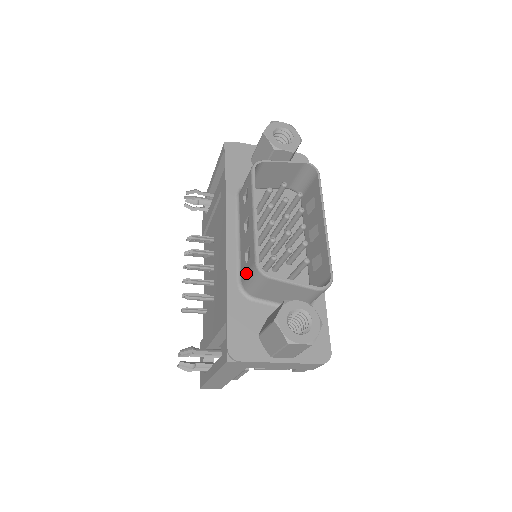
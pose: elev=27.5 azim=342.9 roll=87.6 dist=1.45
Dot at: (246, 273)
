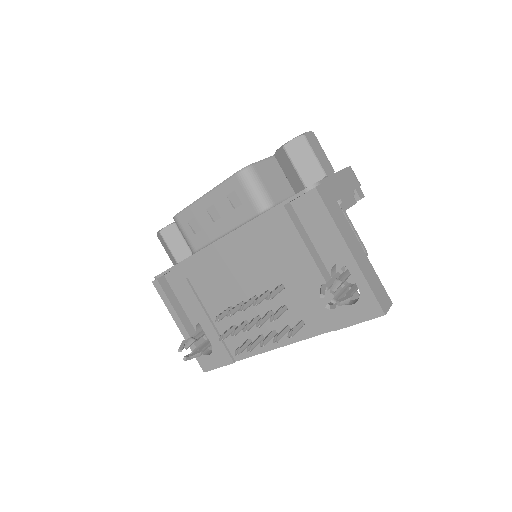
Dot at: (248, 198)
